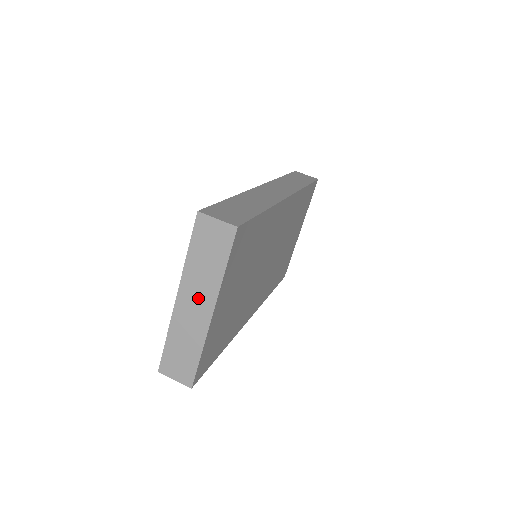
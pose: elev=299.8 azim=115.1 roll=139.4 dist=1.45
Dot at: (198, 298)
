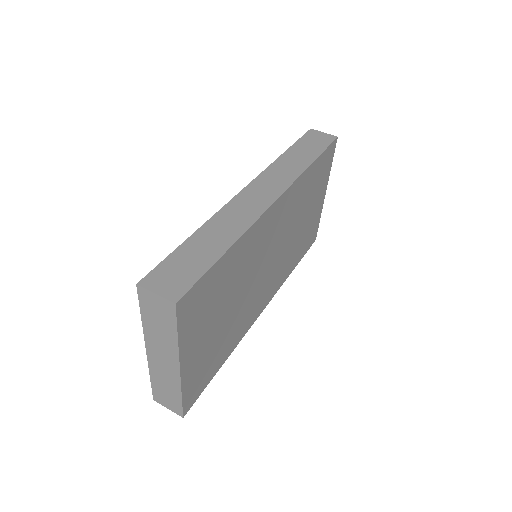
Dot at: (163, 354)
